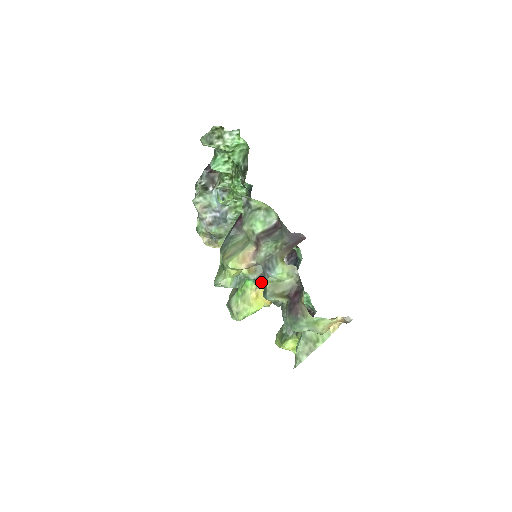
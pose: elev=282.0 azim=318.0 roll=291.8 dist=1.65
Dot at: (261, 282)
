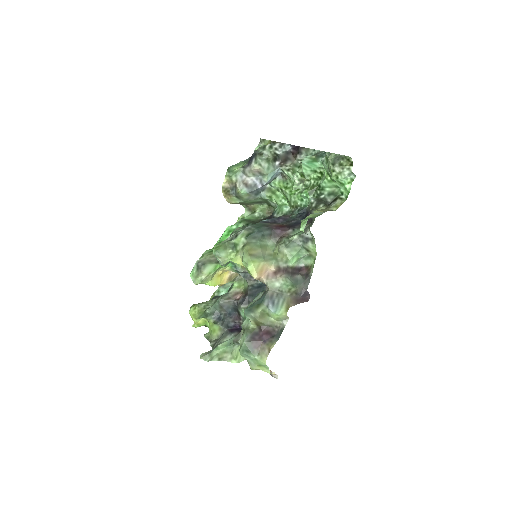
Dot at: (236, 271)
